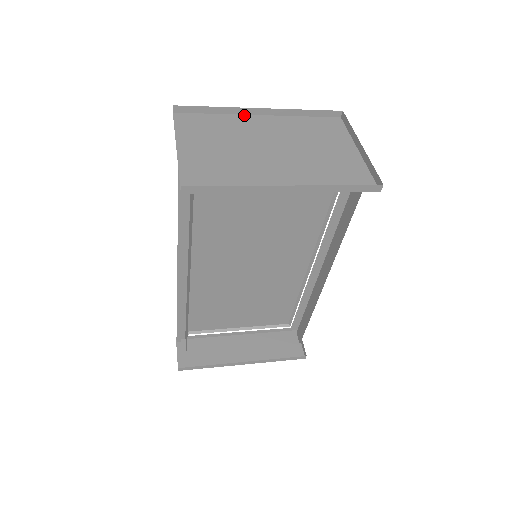
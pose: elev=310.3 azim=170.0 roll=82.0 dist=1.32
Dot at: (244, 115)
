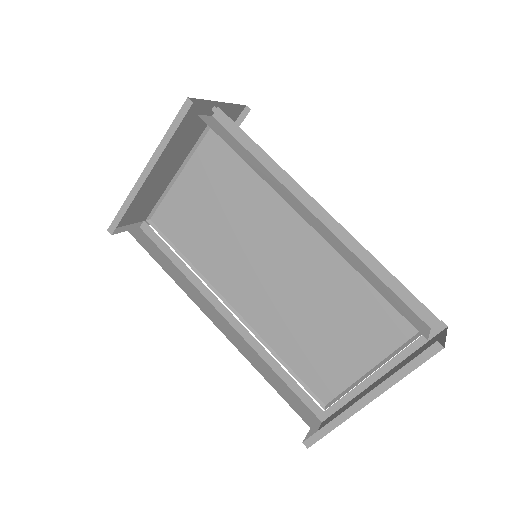
Dot at: occluded
